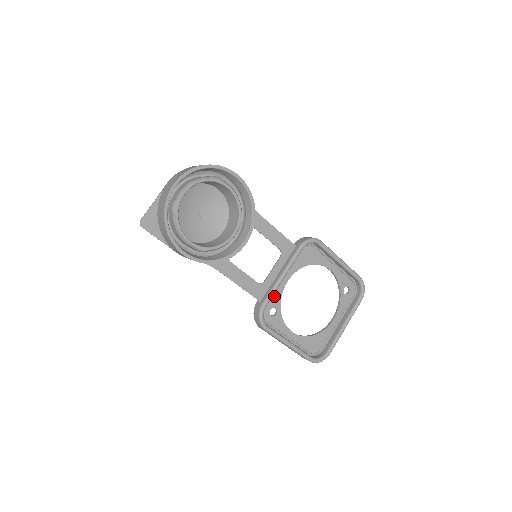
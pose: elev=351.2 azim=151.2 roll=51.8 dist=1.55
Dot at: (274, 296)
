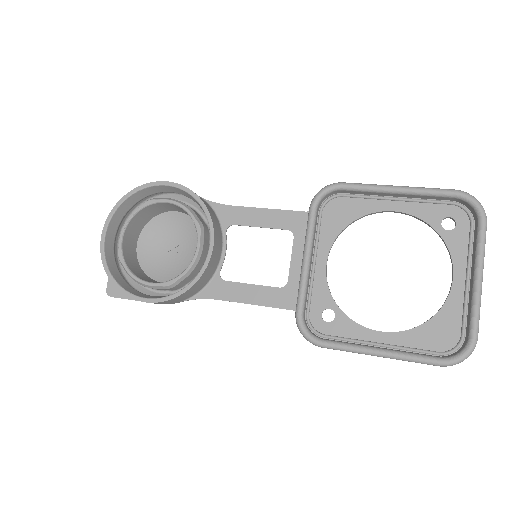
Dot at: (316, 293)
